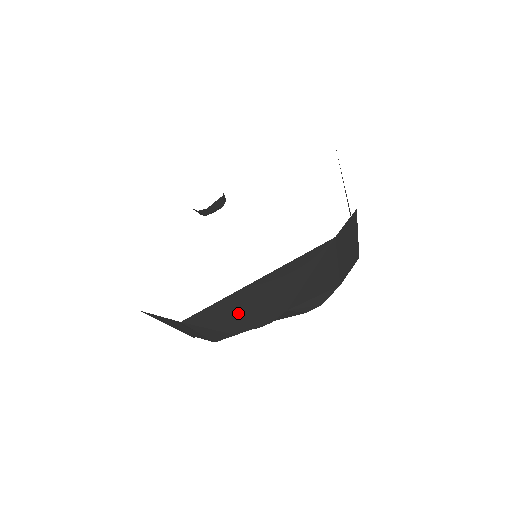
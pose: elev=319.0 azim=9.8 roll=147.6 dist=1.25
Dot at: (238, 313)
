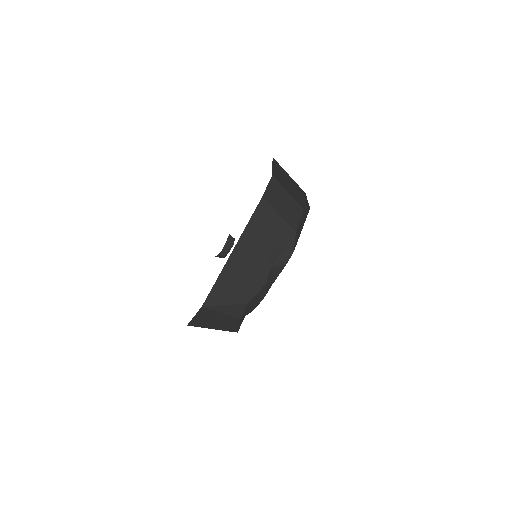
Dot at: (237, 284)
